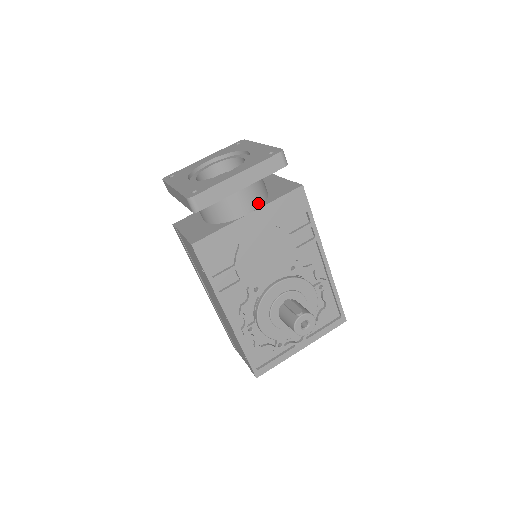
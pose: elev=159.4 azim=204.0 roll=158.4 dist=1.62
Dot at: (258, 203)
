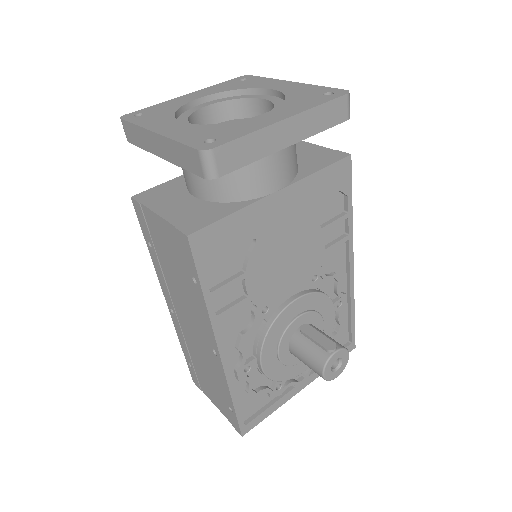
Dot at: (291, 175)
